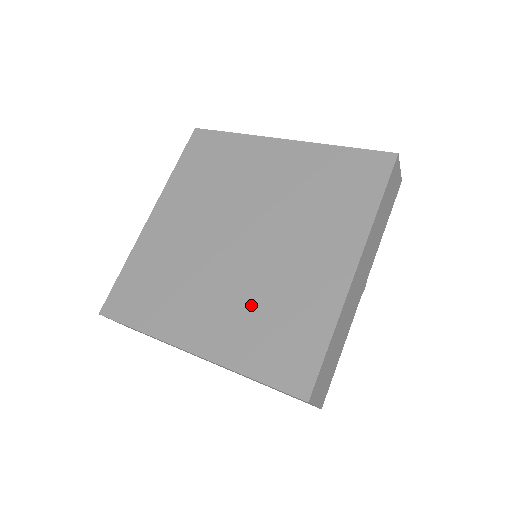
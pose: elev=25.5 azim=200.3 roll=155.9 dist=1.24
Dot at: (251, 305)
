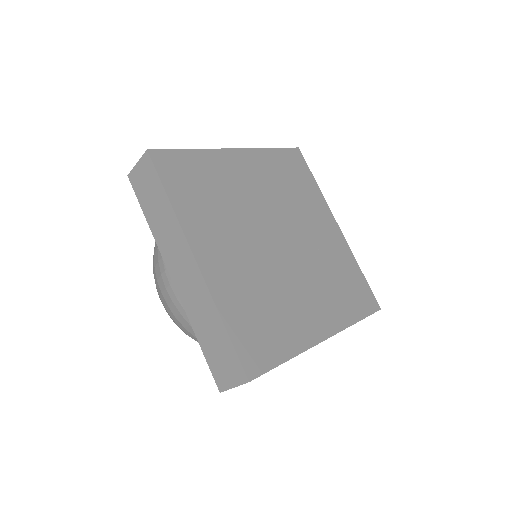
Dot at: (324, 281)
